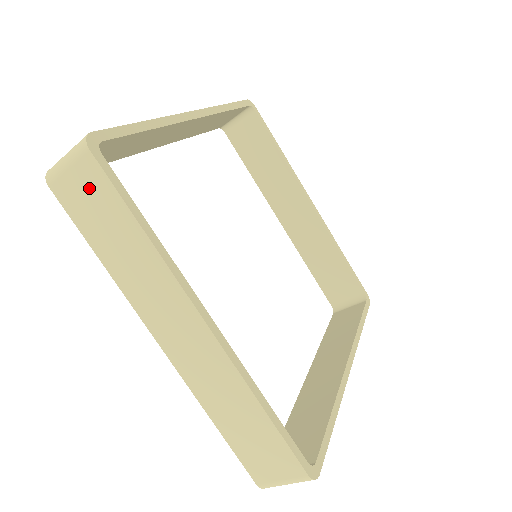
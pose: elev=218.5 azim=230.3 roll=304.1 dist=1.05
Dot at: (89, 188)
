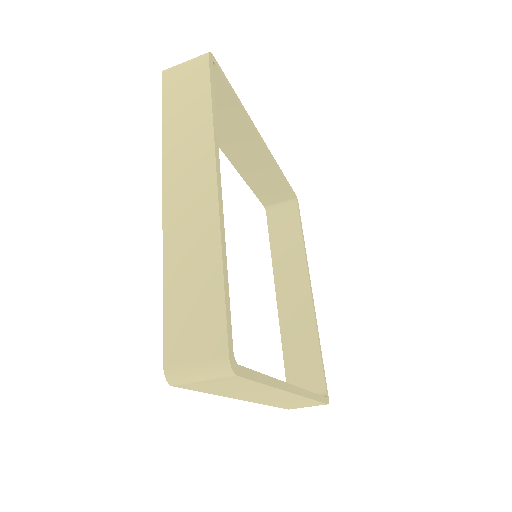
Dot at: (223, 383)
